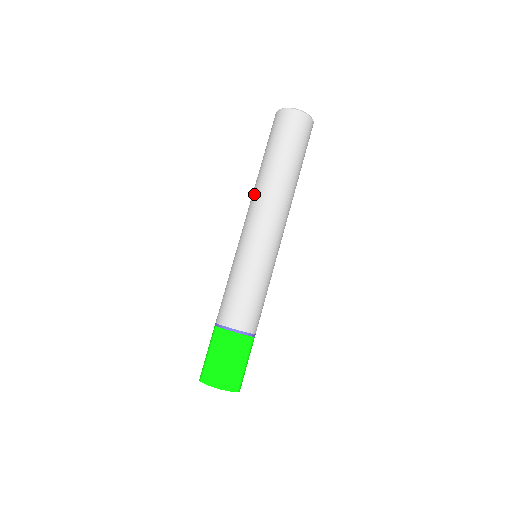
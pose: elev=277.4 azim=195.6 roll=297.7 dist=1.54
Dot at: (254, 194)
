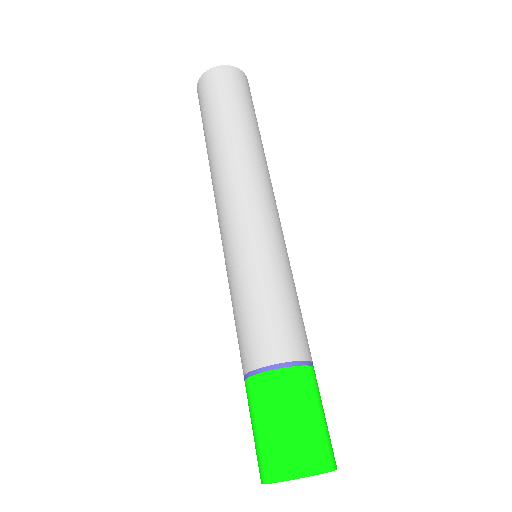
Dot at: occluded
